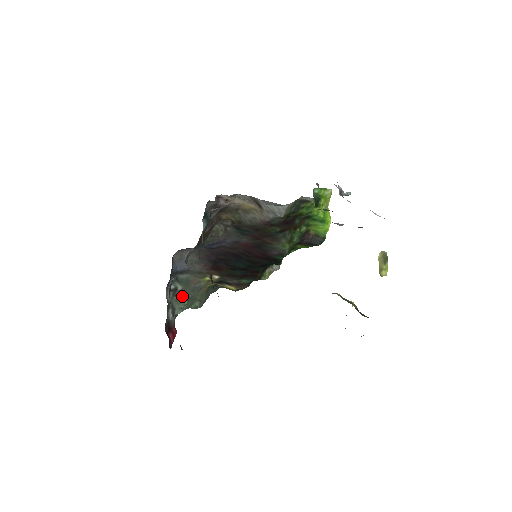
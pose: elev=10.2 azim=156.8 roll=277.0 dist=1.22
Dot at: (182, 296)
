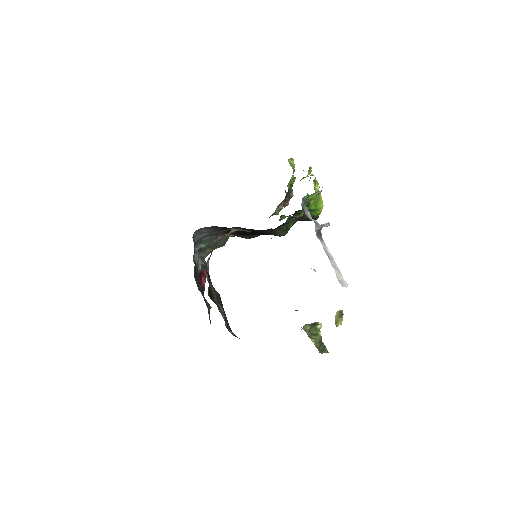
Dot at: (207, 248)
